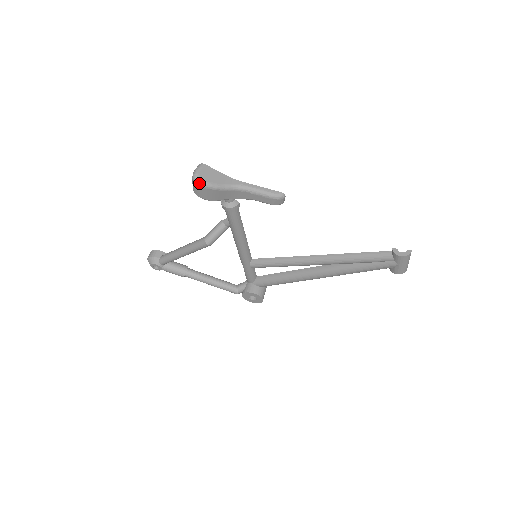
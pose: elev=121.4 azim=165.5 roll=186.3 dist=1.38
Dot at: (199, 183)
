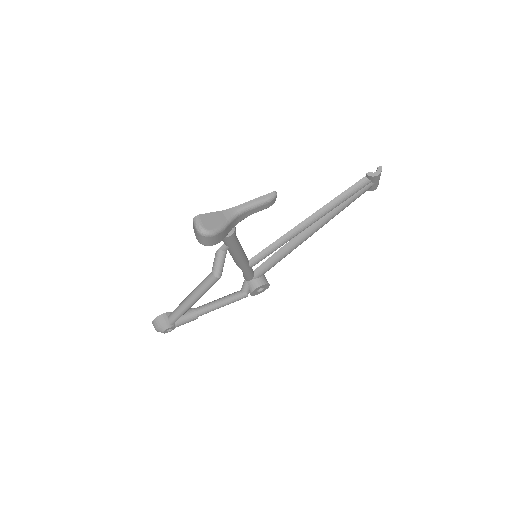
Dot at: (210, 235)
